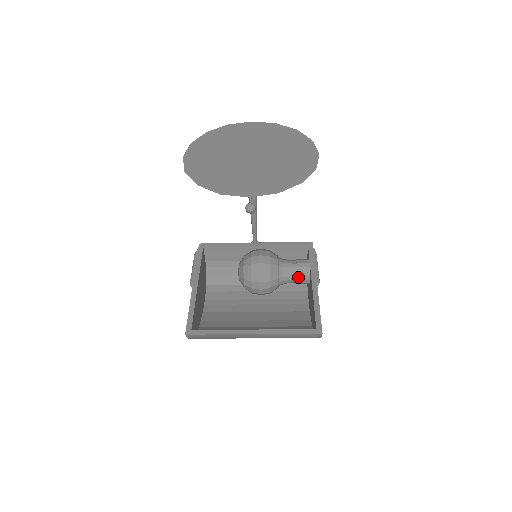
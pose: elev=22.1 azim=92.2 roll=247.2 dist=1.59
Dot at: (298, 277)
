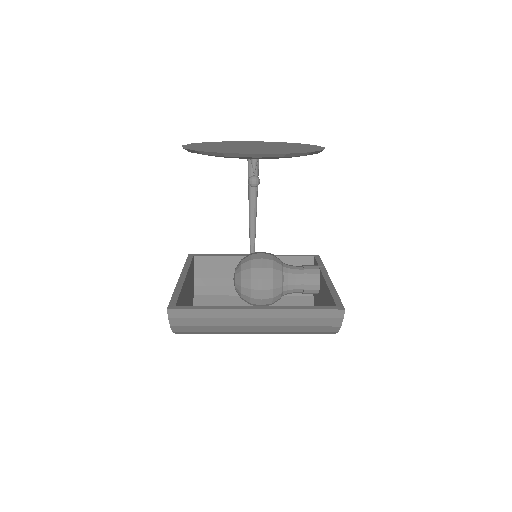
Dot at: (306, 280)
